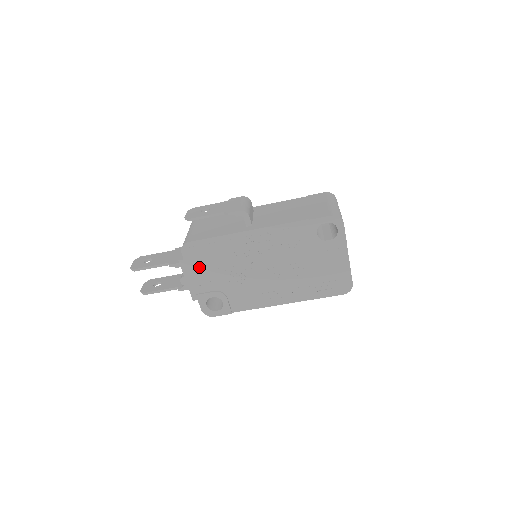
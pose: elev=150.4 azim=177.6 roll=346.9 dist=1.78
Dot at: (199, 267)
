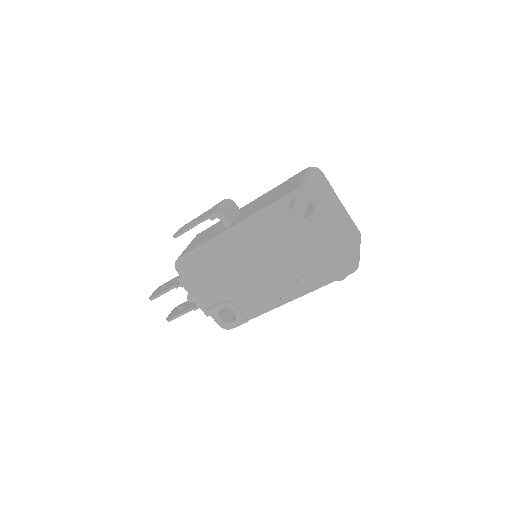
Dot at: (197, 281)
